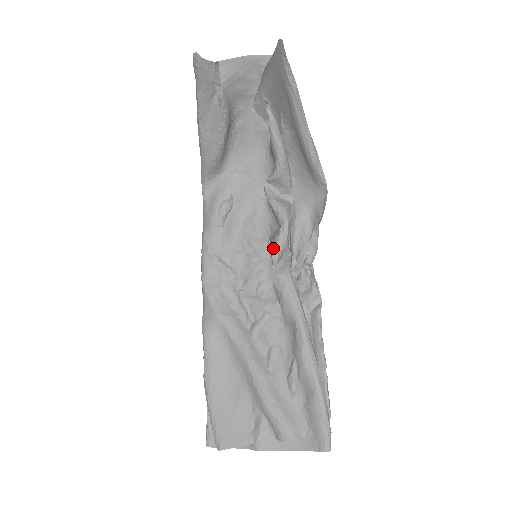
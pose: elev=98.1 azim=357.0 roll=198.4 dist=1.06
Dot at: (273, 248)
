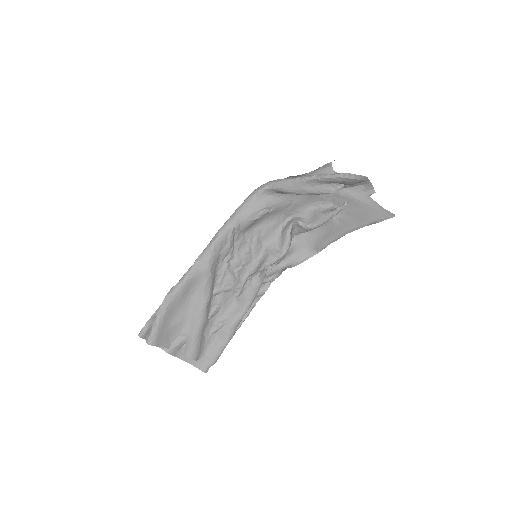
Dot at: (269, 261)
